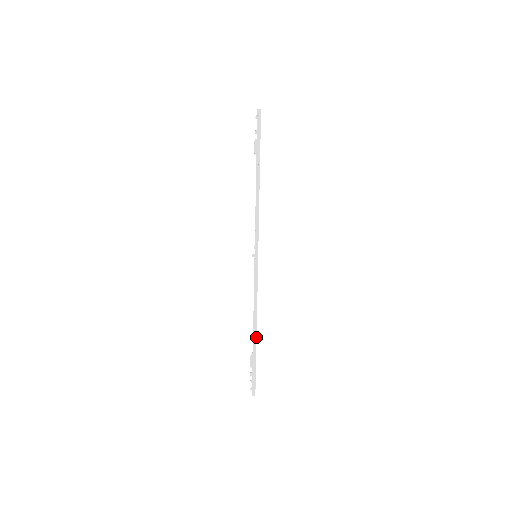
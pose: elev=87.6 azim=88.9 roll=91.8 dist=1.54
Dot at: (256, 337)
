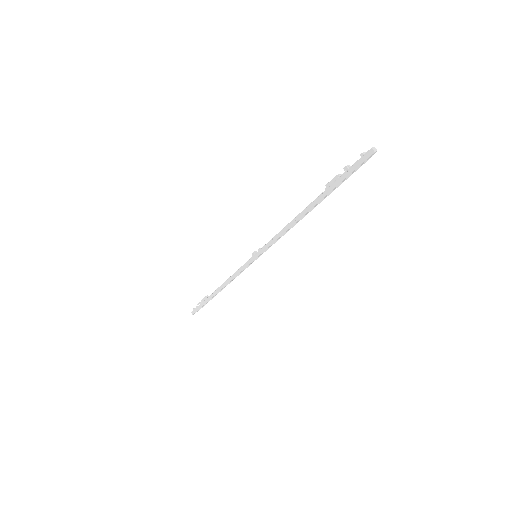
Dot at: occluded
